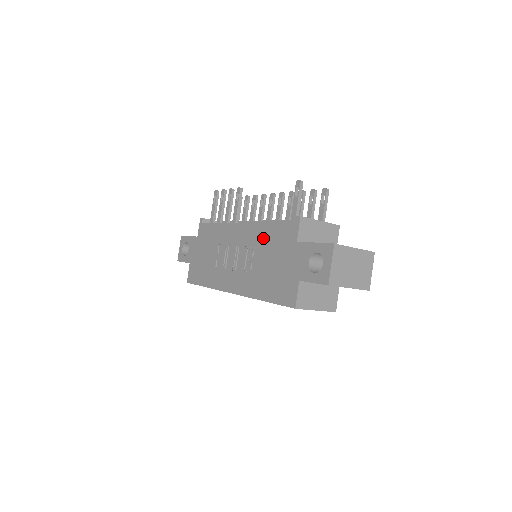
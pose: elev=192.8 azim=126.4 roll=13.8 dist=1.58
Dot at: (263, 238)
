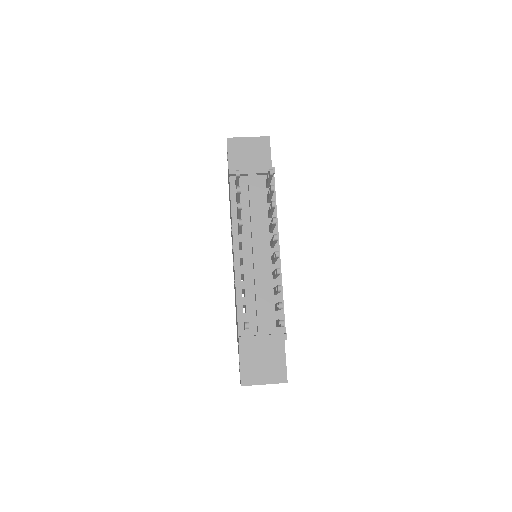
Dot at: occluded
